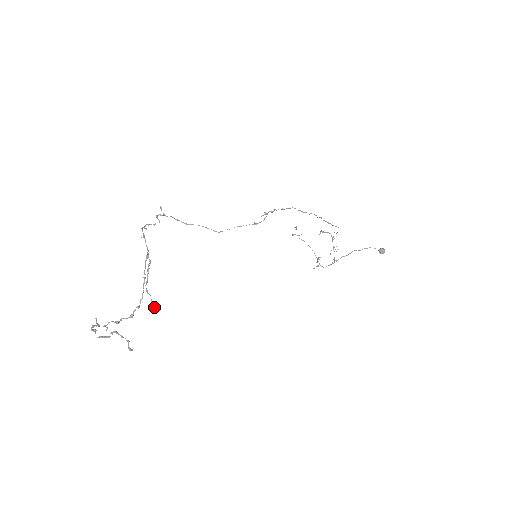
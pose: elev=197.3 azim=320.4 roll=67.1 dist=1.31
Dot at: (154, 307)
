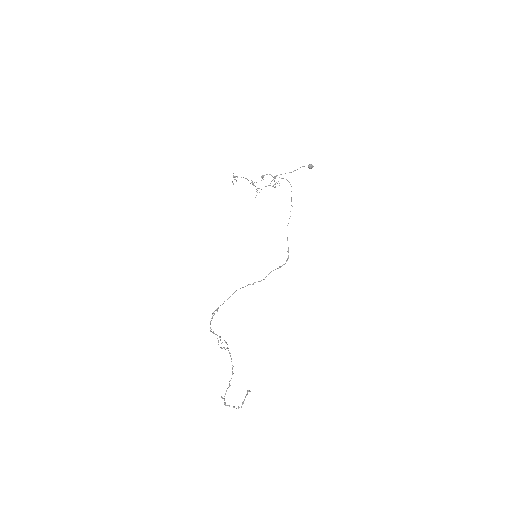
Dot at: occluded
